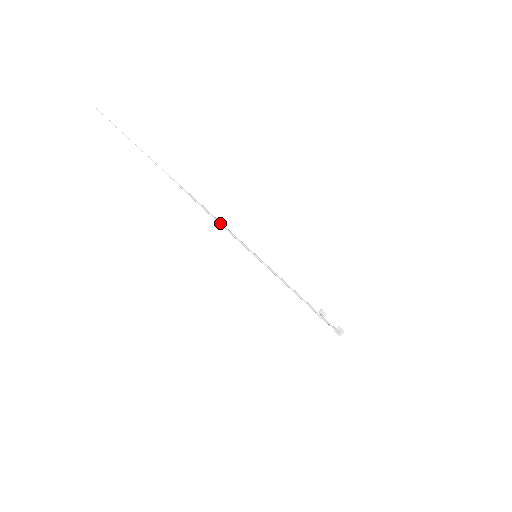
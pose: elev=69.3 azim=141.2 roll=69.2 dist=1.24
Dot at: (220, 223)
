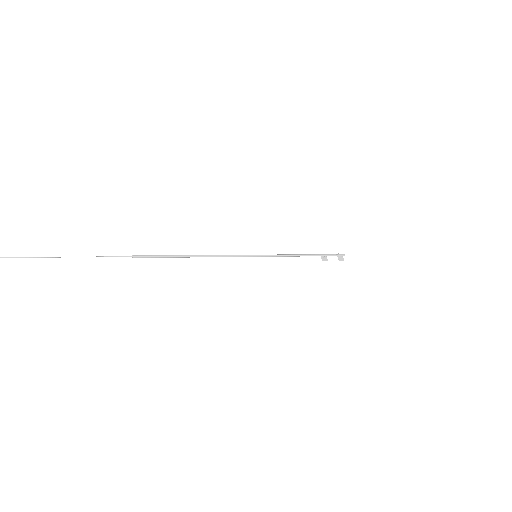
Dot at: (206, 255)
